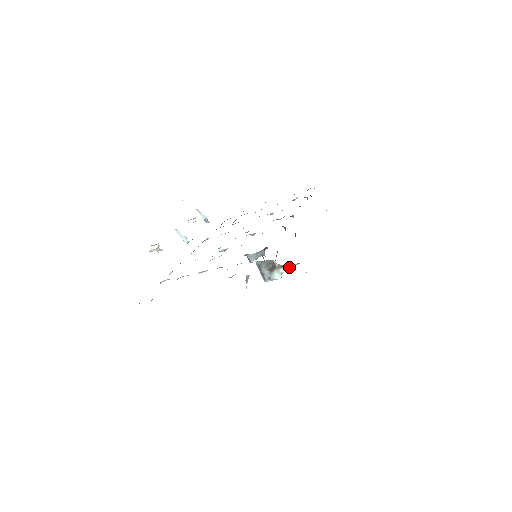
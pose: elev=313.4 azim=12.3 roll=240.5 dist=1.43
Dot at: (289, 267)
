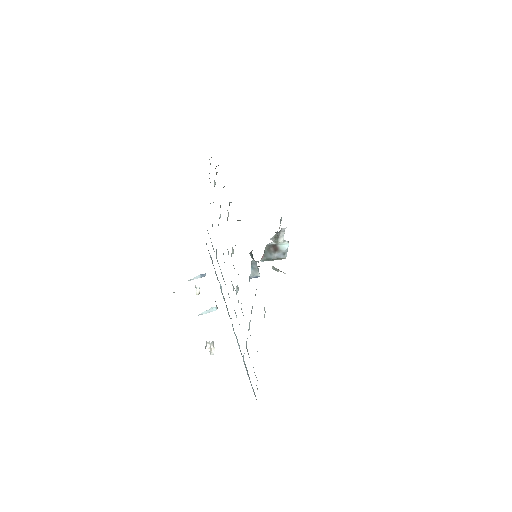
Dot at: (281, 232)
